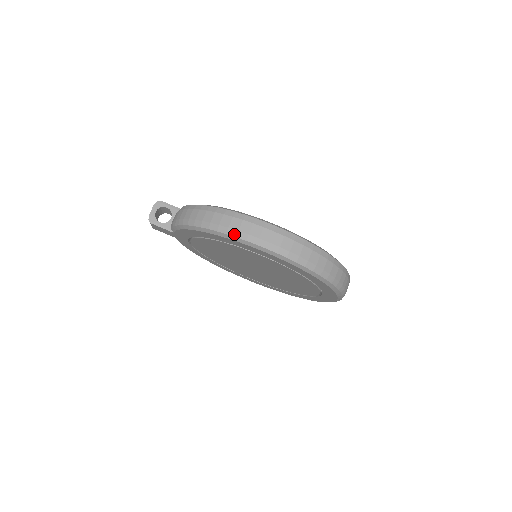
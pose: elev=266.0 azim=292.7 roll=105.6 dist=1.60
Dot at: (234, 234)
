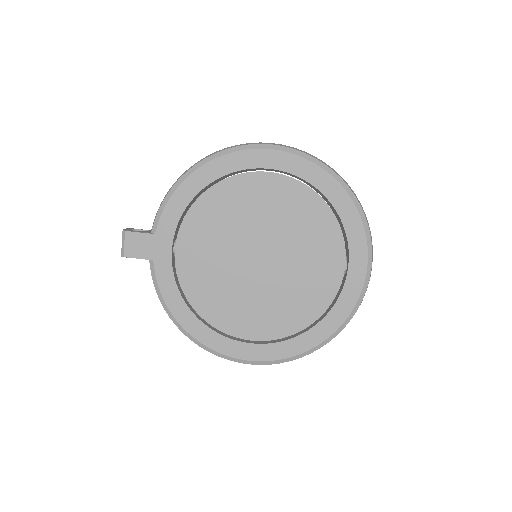
Dot at: (234, 146)
